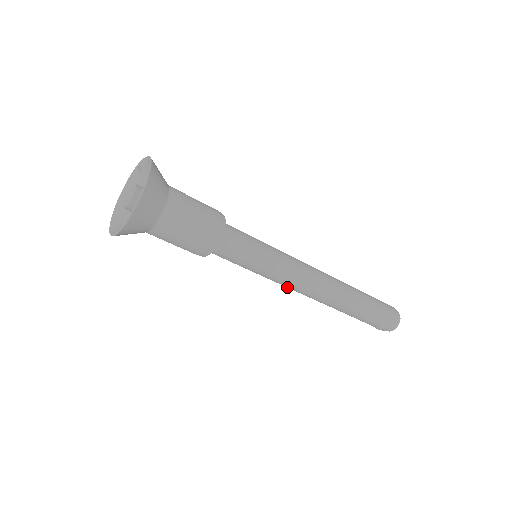
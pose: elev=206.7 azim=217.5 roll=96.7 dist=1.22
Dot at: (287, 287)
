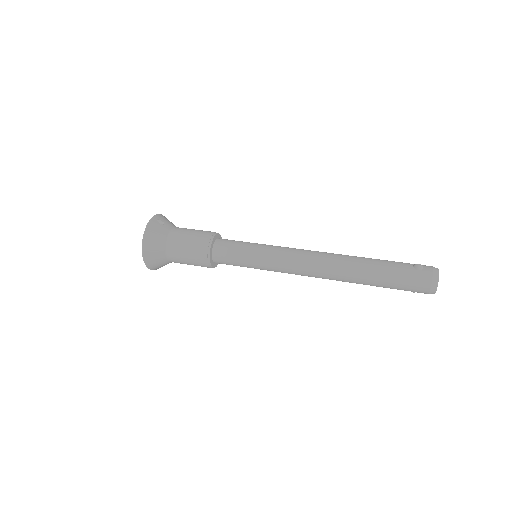
Dot at: occluded
